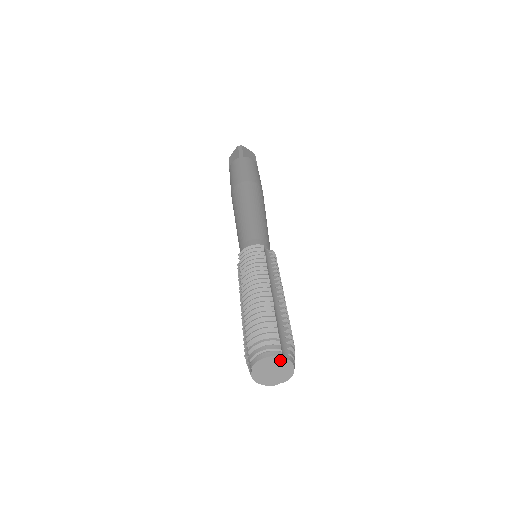
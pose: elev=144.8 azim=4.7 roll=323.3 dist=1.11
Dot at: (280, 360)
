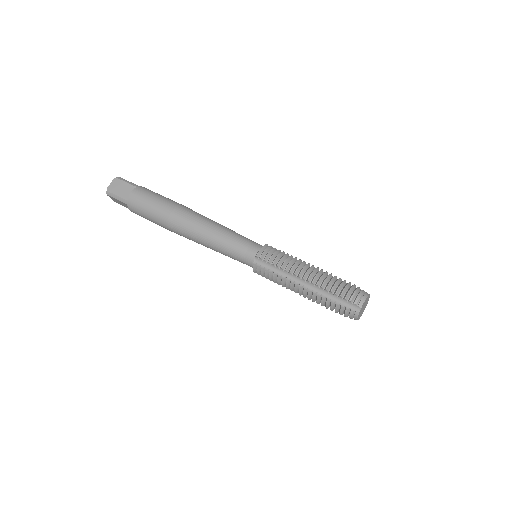
Dot at: (368, 297)
